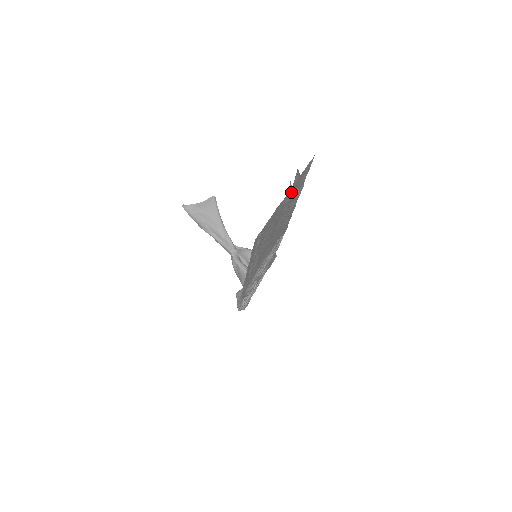
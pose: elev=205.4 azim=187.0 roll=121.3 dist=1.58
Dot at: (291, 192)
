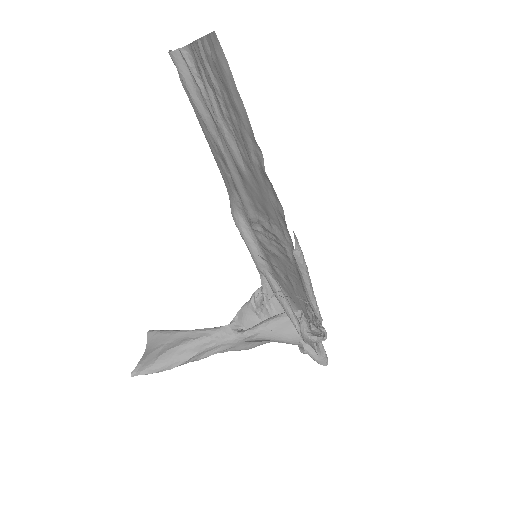
Dot at: (193, 68)
